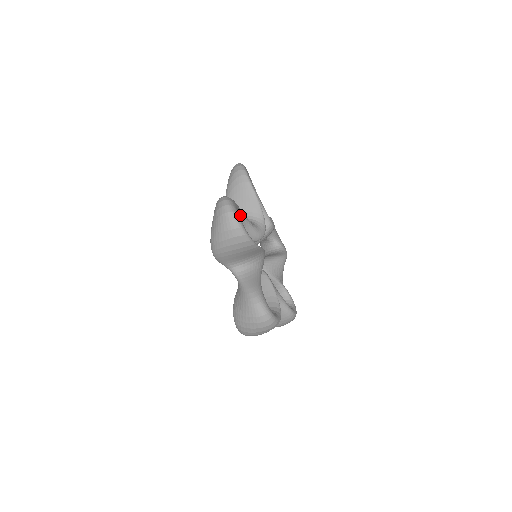
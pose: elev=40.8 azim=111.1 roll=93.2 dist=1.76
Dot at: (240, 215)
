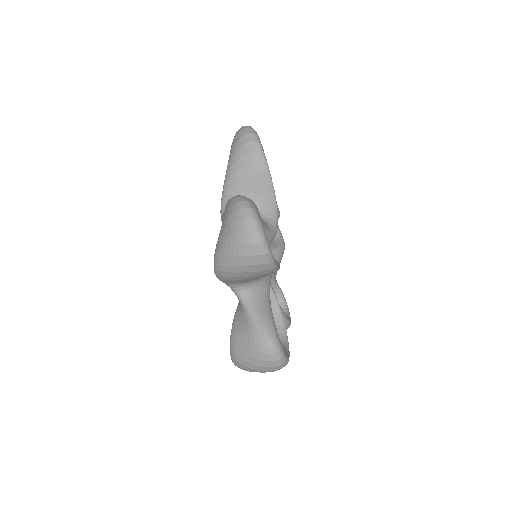
Dot at: occluded
